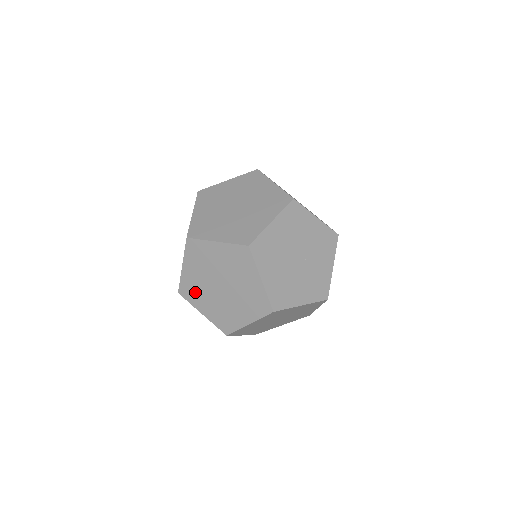
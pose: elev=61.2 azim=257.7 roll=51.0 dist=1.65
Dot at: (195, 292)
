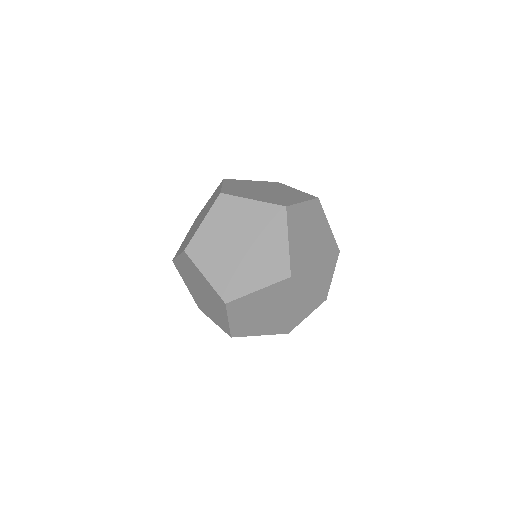
Dot at: (206, 251)
